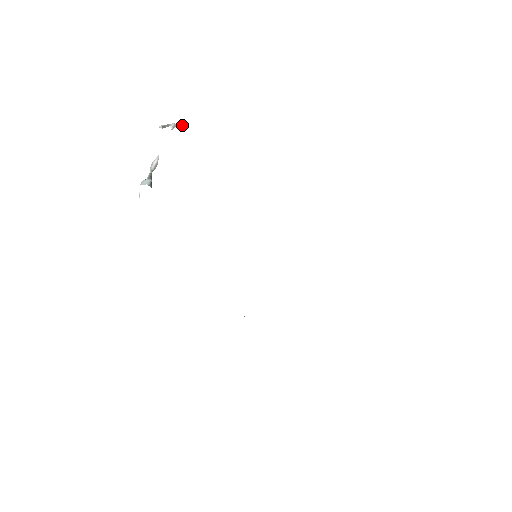
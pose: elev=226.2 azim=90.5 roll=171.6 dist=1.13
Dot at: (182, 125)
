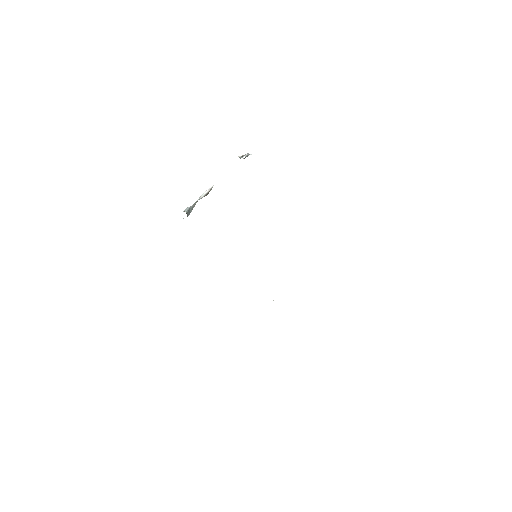
Dot at: (251, 154)
